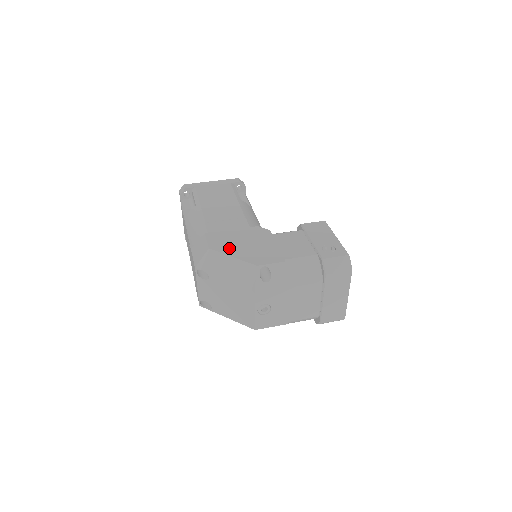
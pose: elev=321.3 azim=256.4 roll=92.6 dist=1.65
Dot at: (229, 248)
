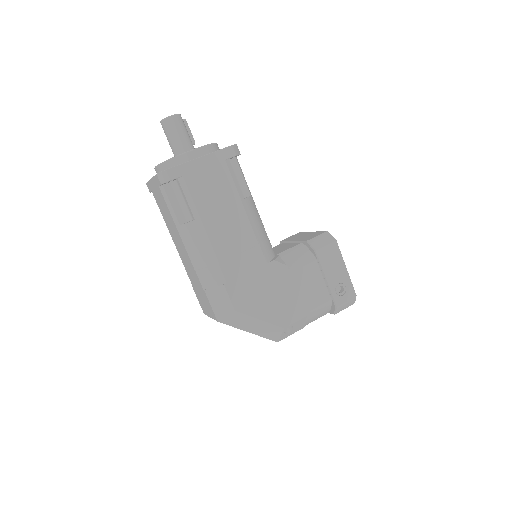
Dot at: (254, 306)
